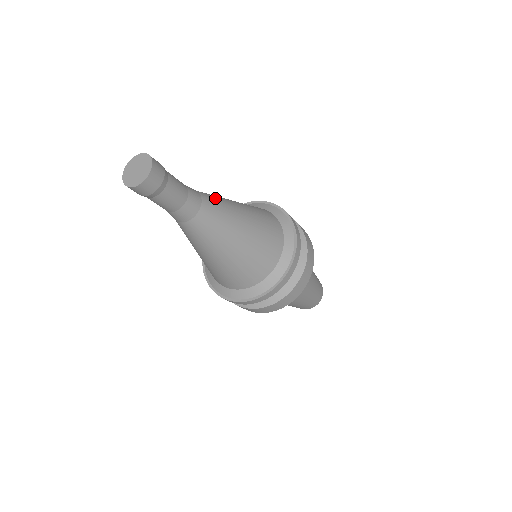
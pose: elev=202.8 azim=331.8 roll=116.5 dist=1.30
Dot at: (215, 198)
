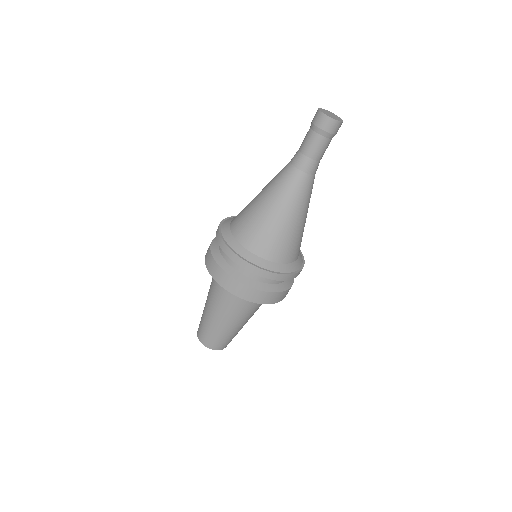
Dot at: occluded
